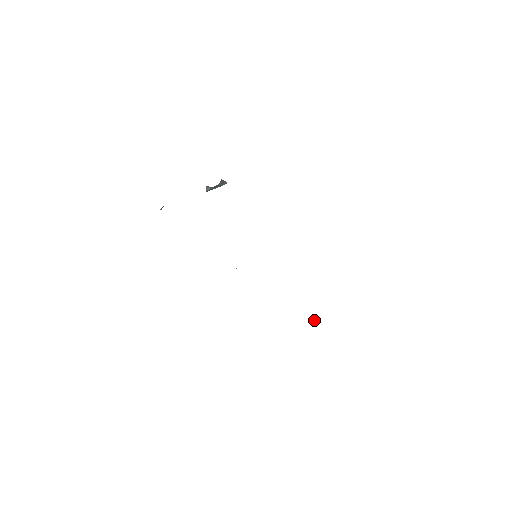
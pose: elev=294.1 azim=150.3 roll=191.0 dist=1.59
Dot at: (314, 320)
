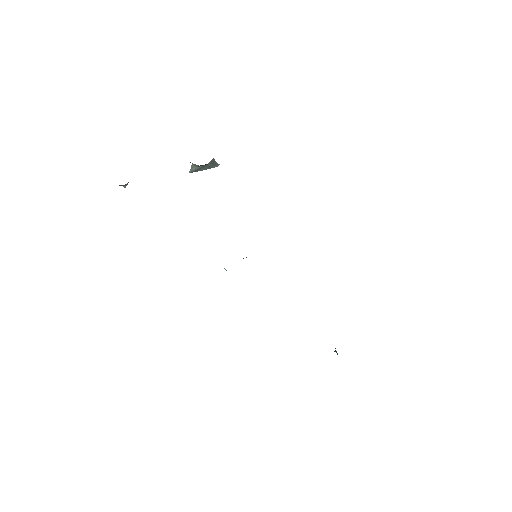
Dot at: occluded
